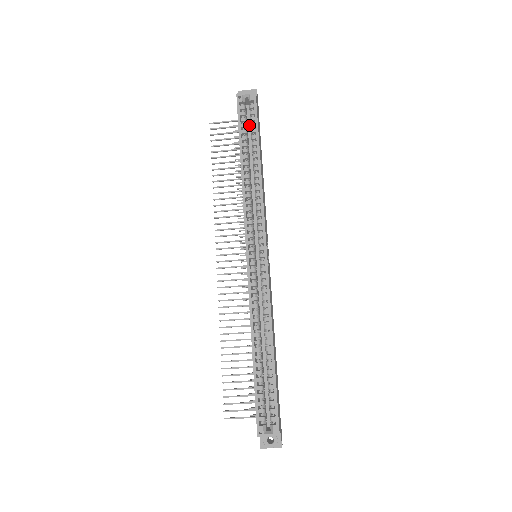
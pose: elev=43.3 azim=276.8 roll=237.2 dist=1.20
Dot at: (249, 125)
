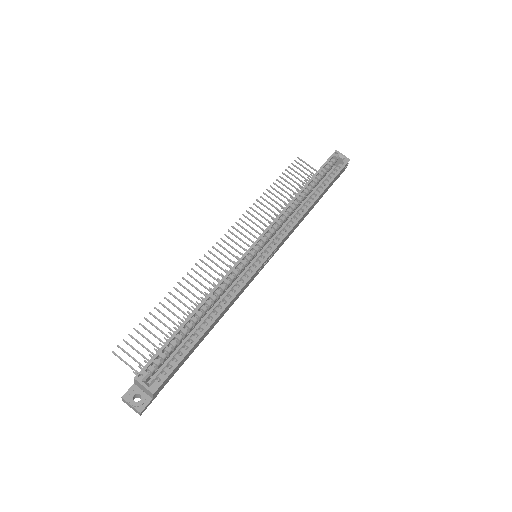
Dot at: (326, 177)
